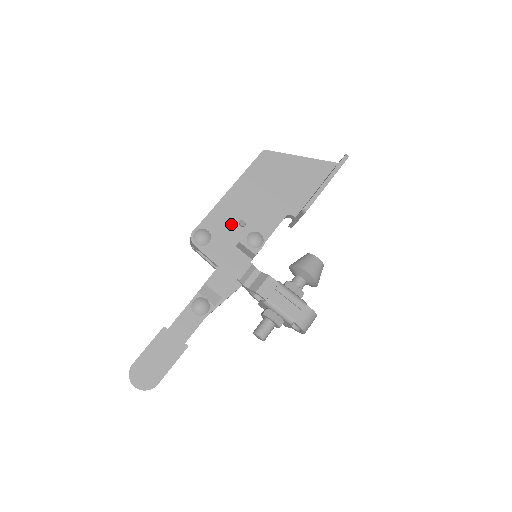
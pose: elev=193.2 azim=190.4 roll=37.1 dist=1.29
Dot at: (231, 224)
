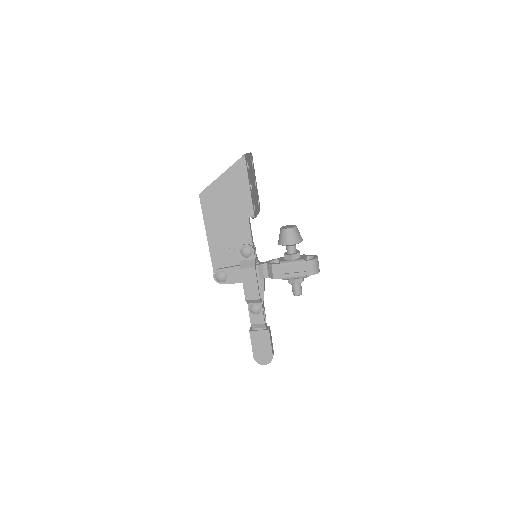
Dot at: (227, 254)
